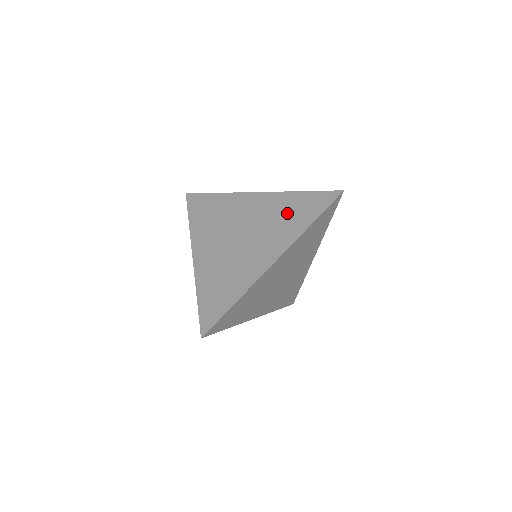
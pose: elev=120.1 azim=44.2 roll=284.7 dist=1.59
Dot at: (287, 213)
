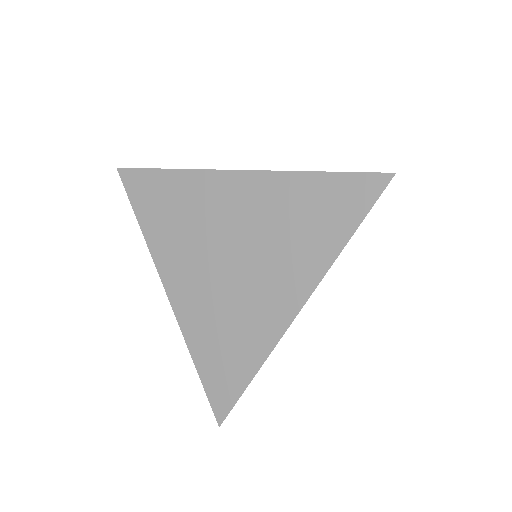
Dot at: (300, 218)
